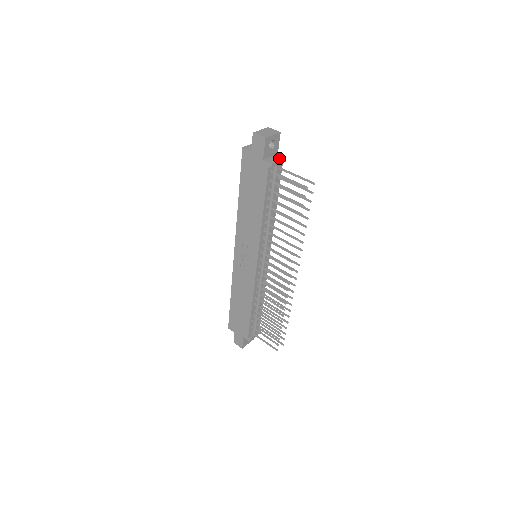
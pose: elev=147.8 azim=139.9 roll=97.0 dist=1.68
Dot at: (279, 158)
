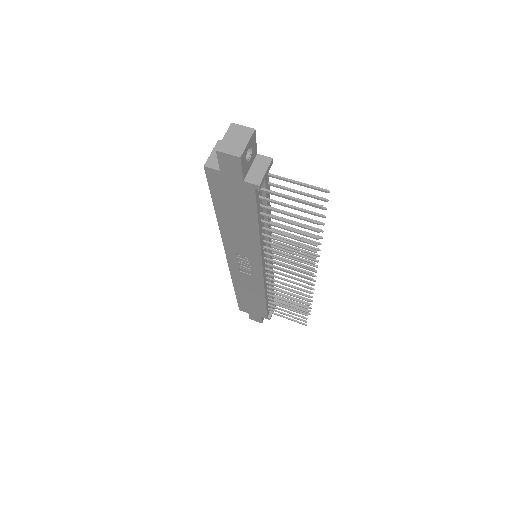
Dot at: (264, 165)
